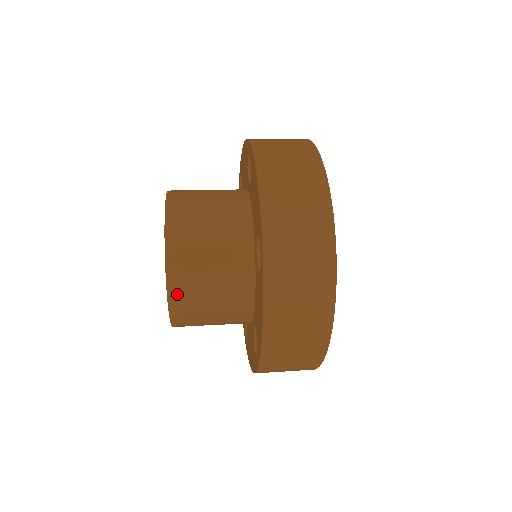
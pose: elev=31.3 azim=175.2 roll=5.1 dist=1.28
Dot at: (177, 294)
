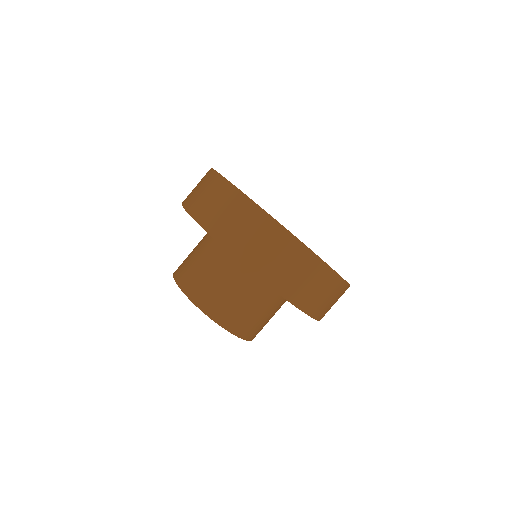
Dot at: occluded
